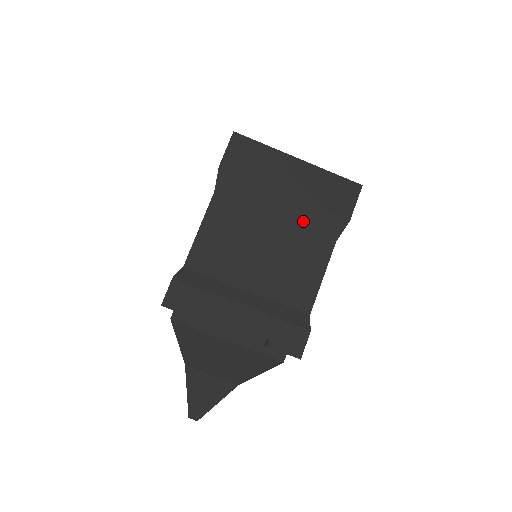
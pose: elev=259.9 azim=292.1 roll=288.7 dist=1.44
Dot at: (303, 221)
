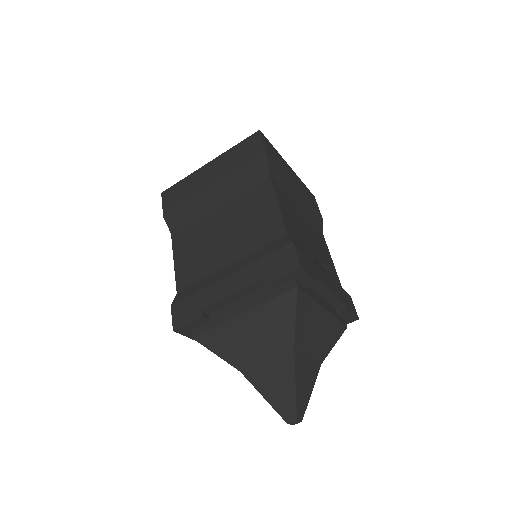
Dot at: (237, 189)
